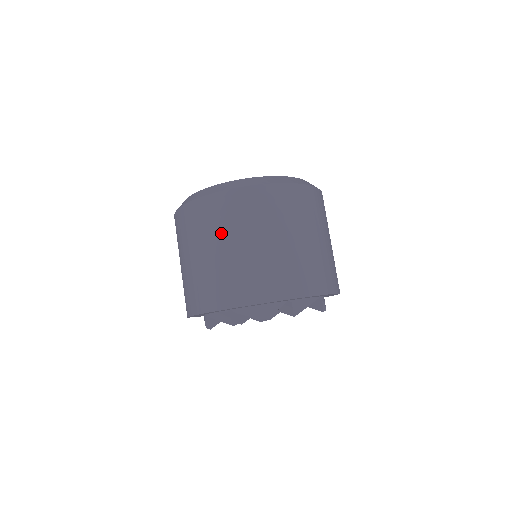
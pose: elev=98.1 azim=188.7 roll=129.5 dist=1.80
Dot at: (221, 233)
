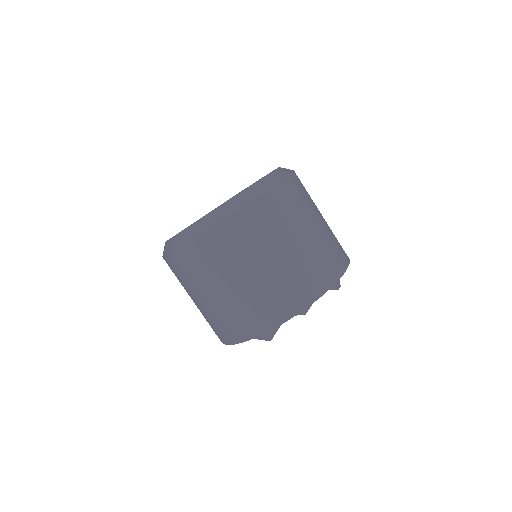
Dot at: (197, 285)
